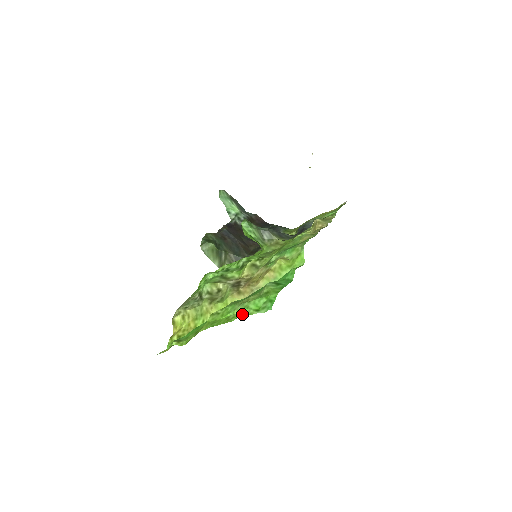
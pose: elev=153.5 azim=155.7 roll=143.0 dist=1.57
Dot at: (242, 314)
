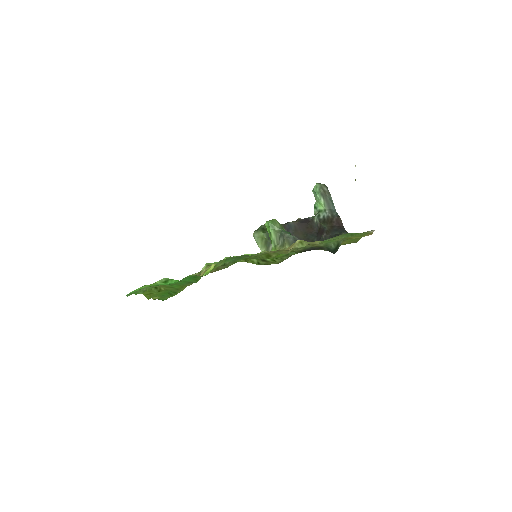
Dot at: occluded
